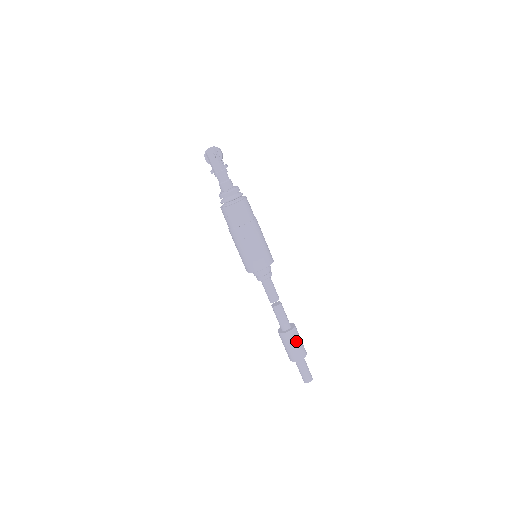
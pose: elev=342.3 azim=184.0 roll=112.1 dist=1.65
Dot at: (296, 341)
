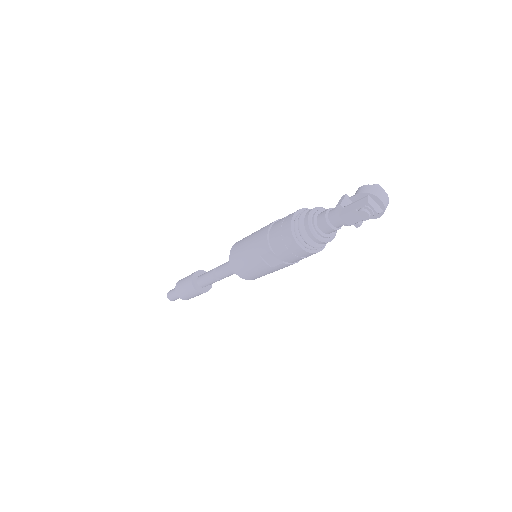
Dot at: (195, 295)
